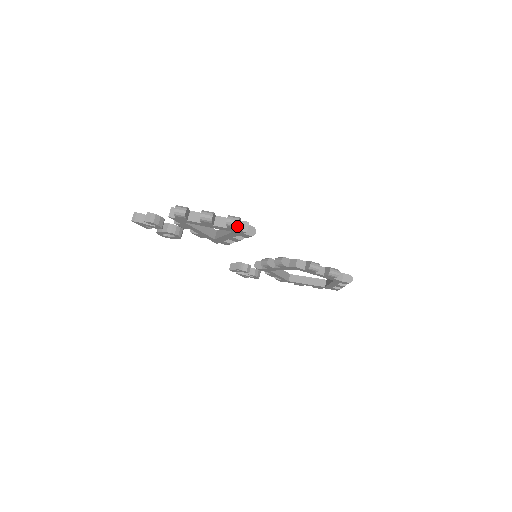
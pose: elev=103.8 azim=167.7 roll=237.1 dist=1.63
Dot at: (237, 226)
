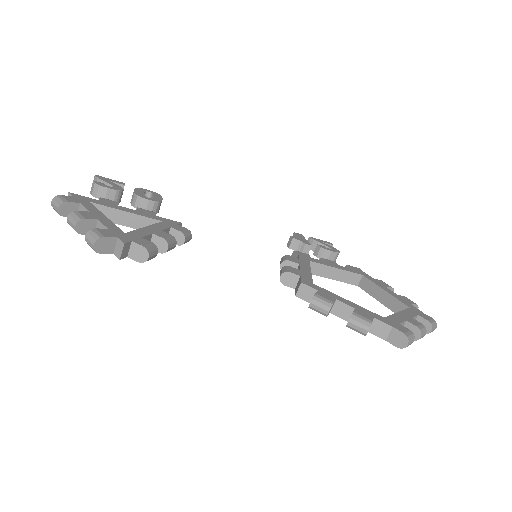
Dot at: (95, 251)
